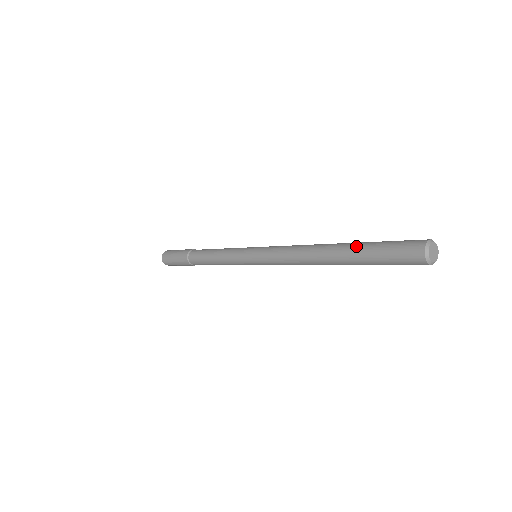
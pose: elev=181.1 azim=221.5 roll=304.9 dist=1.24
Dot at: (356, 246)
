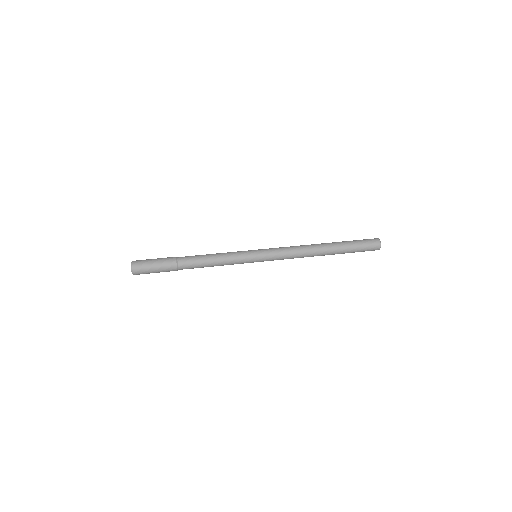
Dot at: (342, 243)
